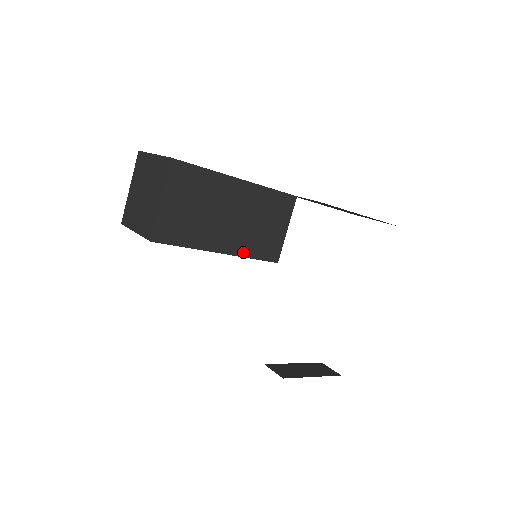
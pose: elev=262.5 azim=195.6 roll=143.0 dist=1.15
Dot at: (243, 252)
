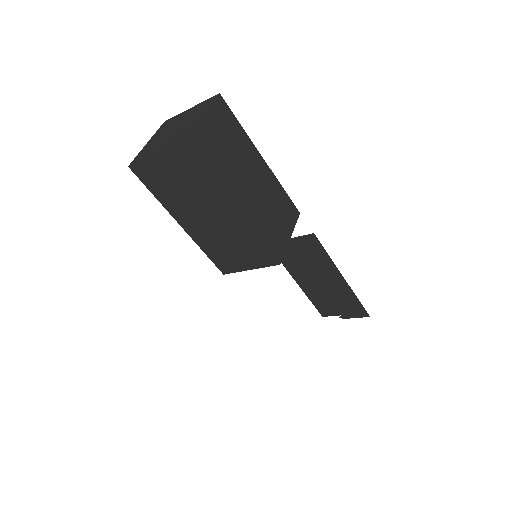
Dot at: (255, 225)
